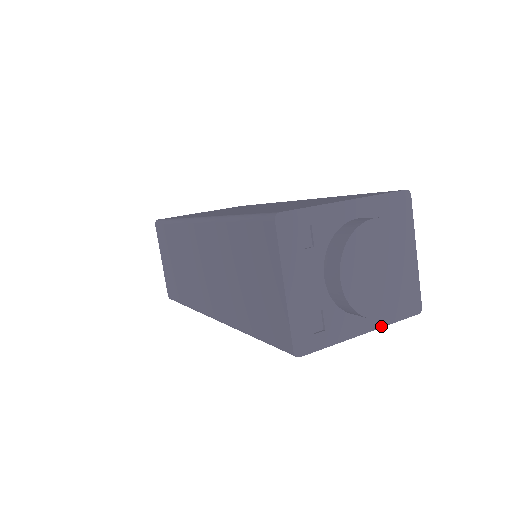
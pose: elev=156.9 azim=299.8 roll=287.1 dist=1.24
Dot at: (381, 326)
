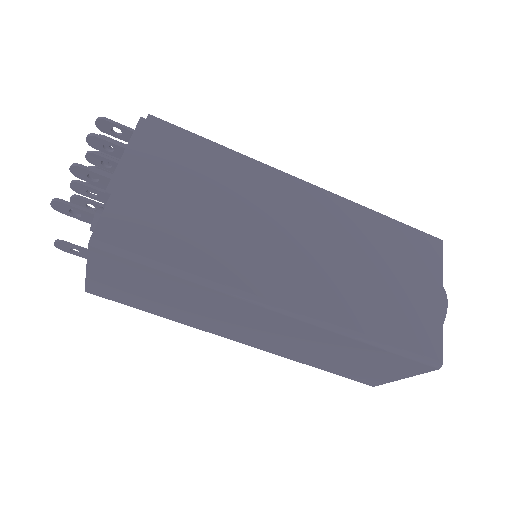
Dot at: occluded
